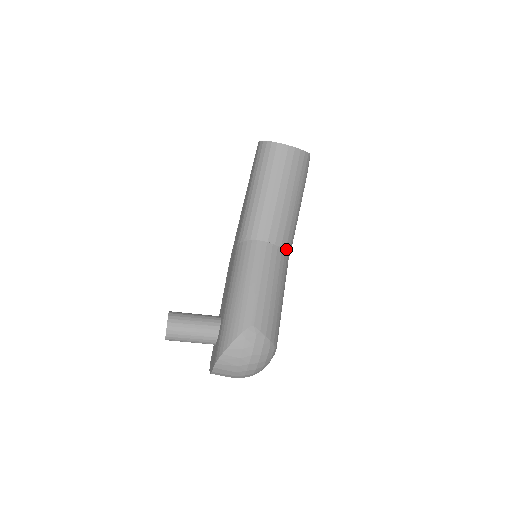
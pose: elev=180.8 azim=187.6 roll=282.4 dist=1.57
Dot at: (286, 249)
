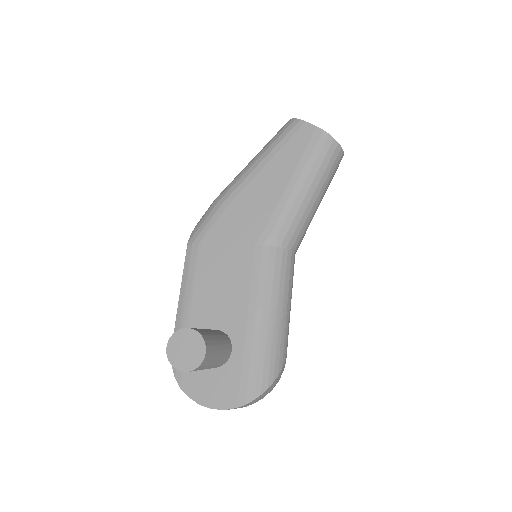
Dot at: occluded
